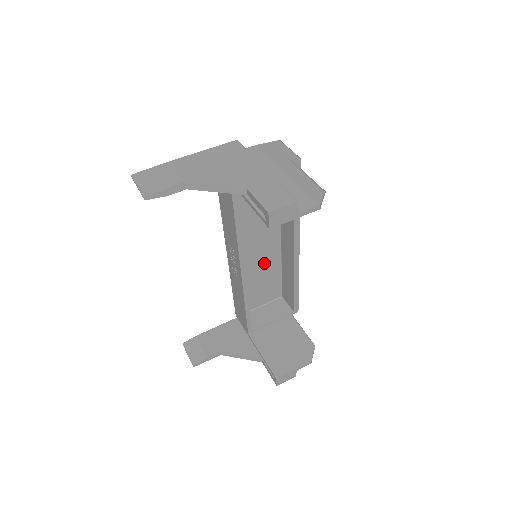
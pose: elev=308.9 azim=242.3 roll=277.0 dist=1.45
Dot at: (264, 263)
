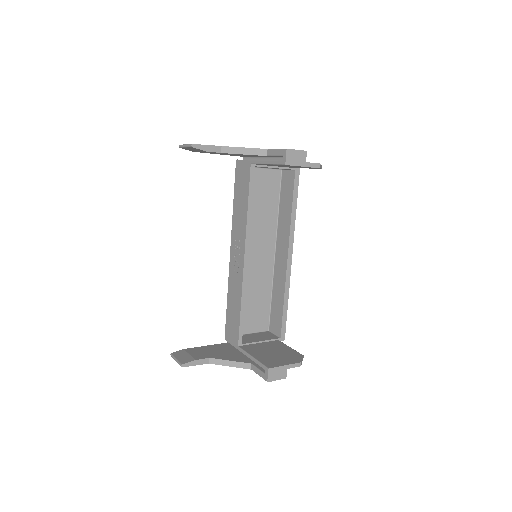
Dot at: (258, 279)
